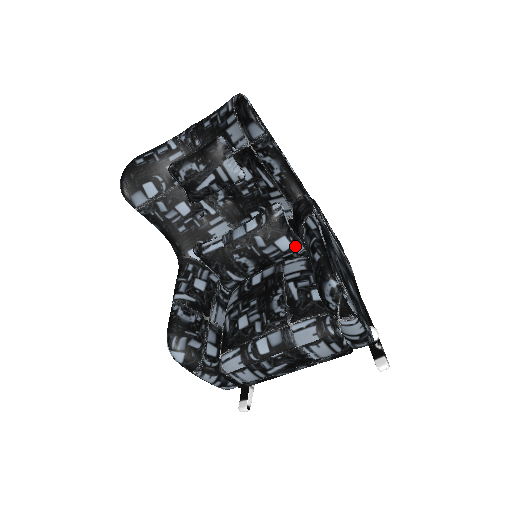
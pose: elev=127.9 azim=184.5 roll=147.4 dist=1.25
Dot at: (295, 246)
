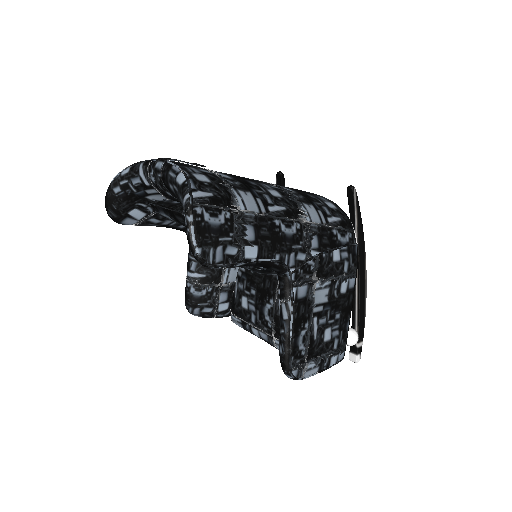
Dot at: occluded
